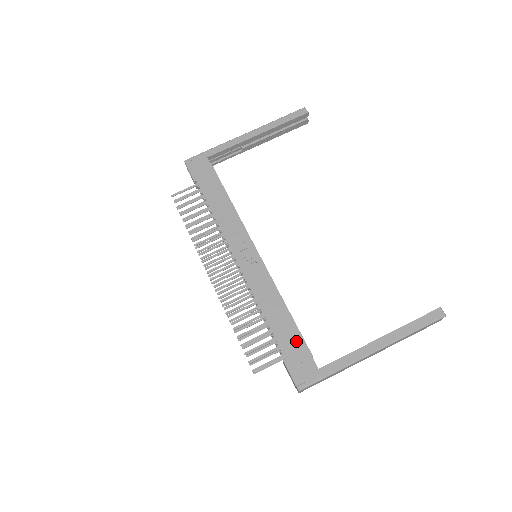
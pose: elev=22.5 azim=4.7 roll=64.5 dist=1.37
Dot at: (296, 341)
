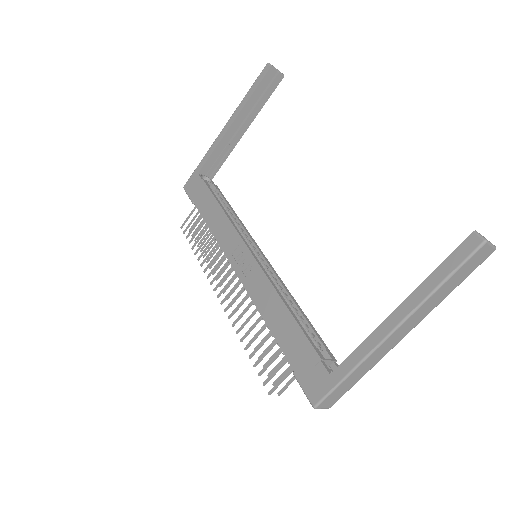
Dot at: (301, 345)
